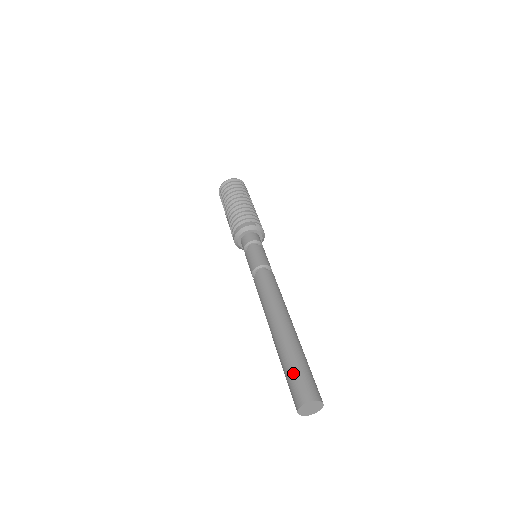
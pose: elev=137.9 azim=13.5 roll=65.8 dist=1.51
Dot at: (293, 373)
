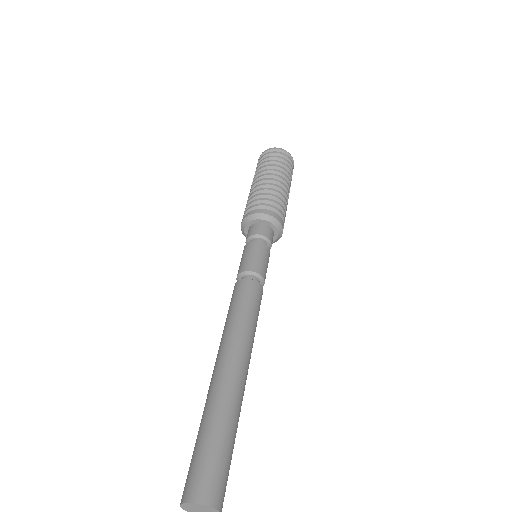
Dot at: (219, 448)
